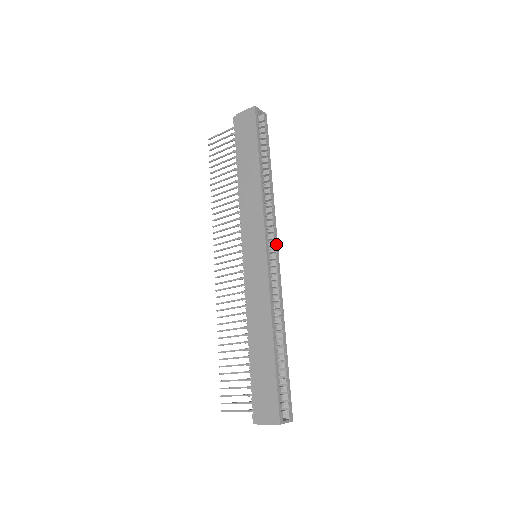
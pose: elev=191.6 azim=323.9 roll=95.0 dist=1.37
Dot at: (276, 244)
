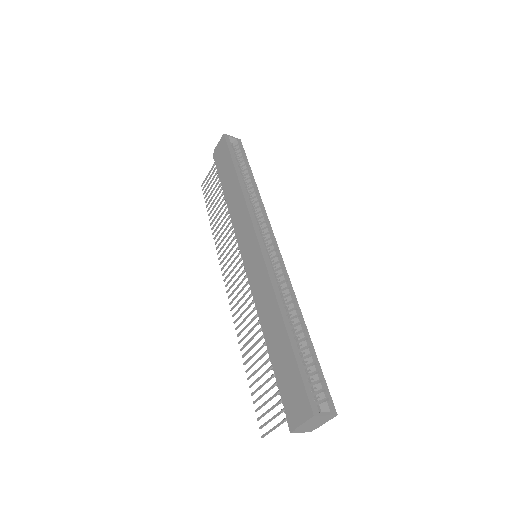
Dot at: (272, 236)
